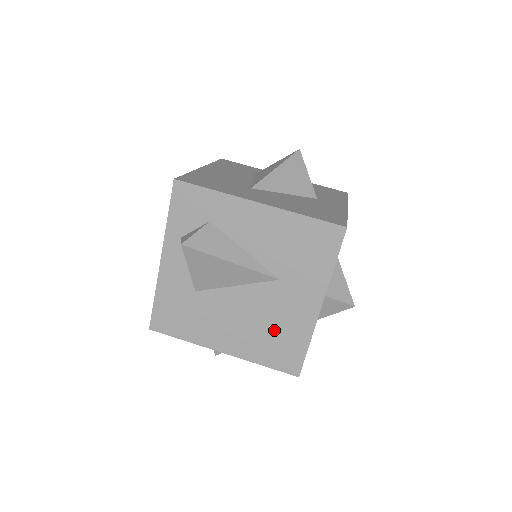
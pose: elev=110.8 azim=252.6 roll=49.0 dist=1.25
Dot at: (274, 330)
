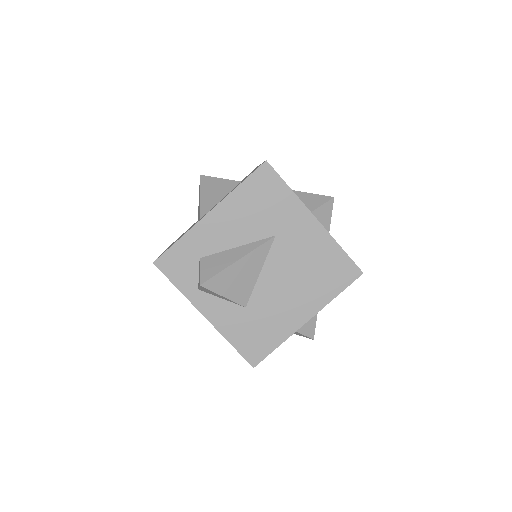
Dot at: (313, 267)
